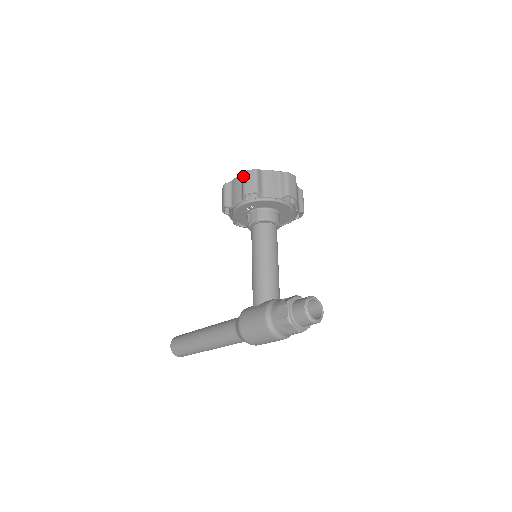
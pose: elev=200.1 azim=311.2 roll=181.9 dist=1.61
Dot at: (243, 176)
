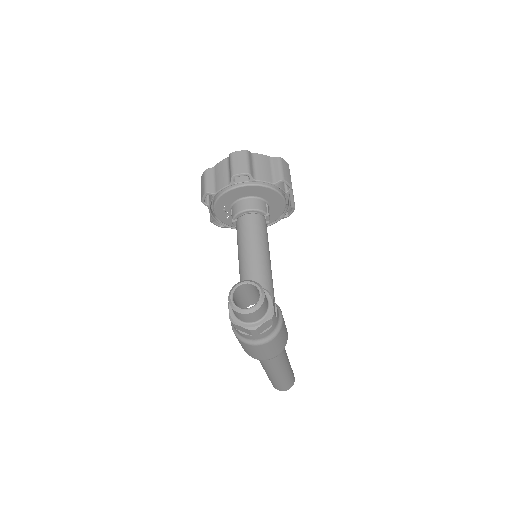
Dot at: (201, 184)
